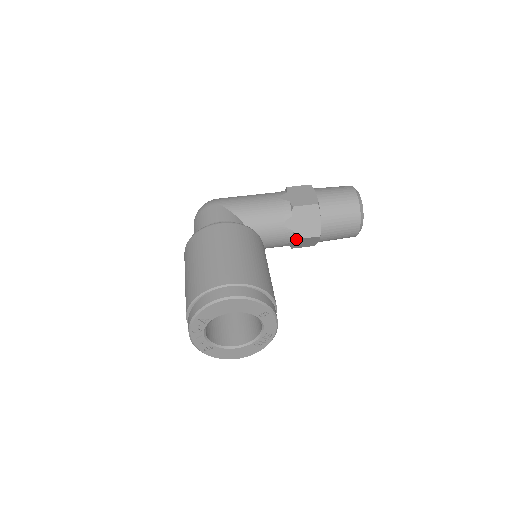
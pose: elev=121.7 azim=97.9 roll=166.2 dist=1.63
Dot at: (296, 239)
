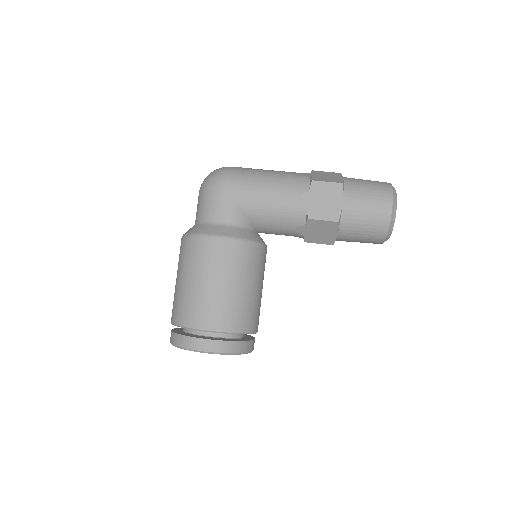
Dot at: (306, 241)
